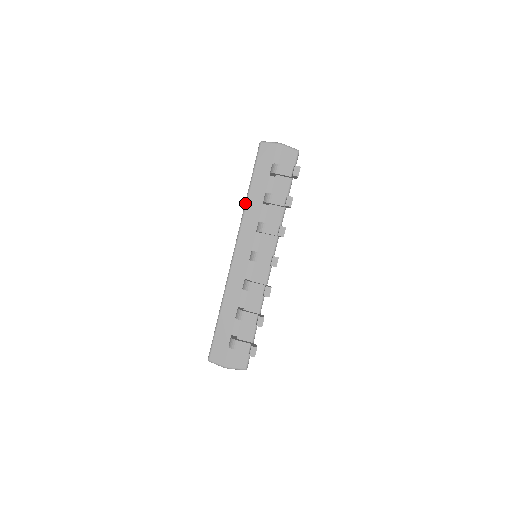
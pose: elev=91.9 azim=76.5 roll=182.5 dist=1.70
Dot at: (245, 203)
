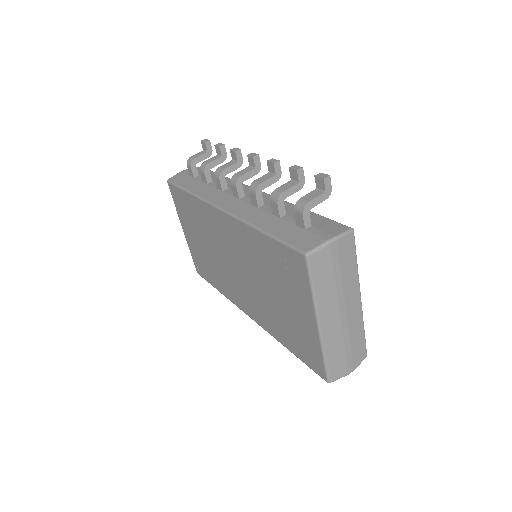
Dot at: (193, 195)
